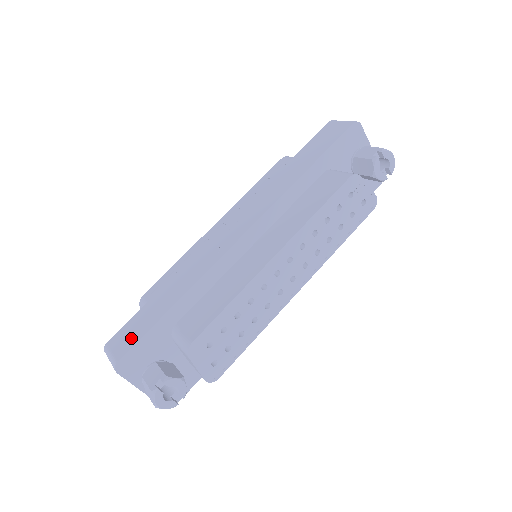
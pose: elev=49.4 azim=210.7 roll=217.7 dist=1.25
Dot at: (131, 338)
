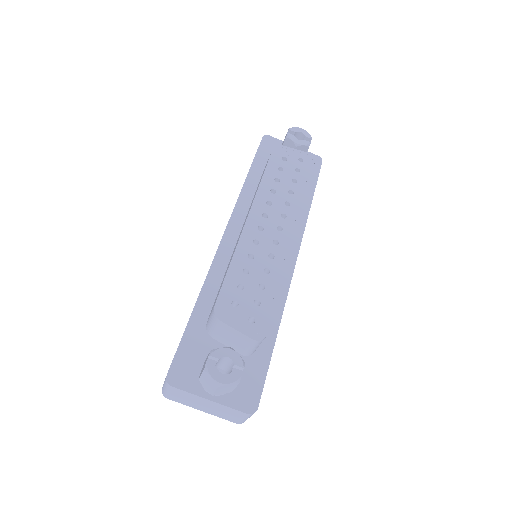
Dot at: occluded
